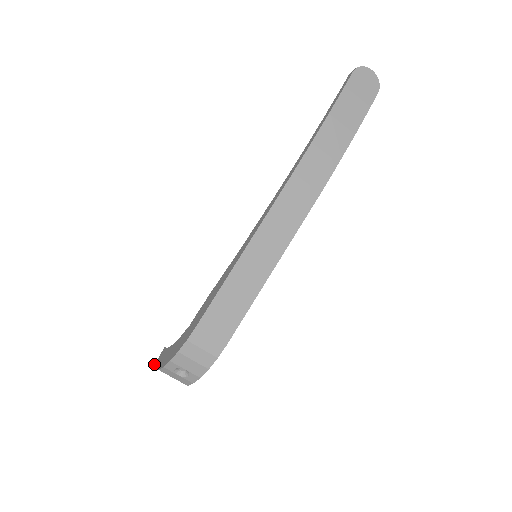
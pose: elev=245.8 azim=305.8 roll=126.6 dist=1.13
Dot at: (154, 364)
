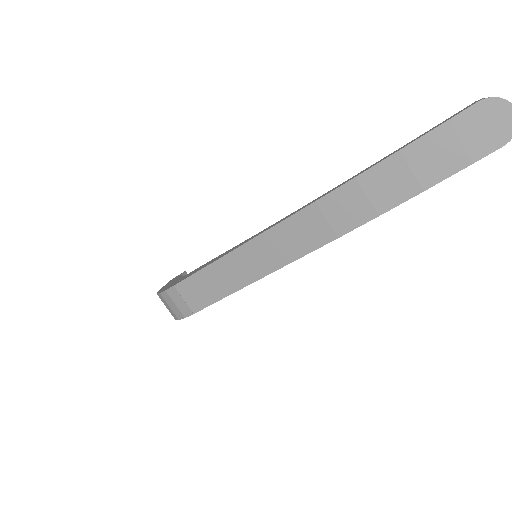
Dot at: occluded
